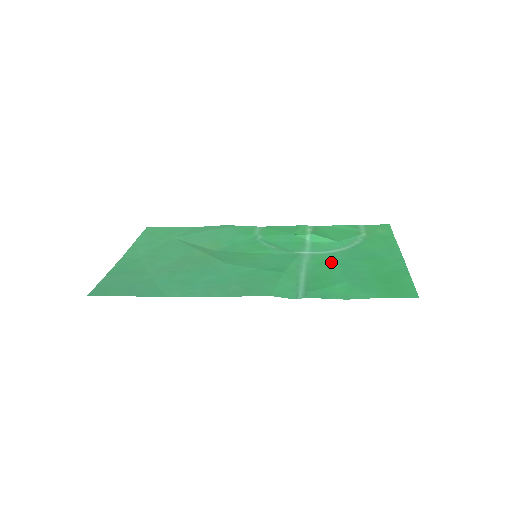
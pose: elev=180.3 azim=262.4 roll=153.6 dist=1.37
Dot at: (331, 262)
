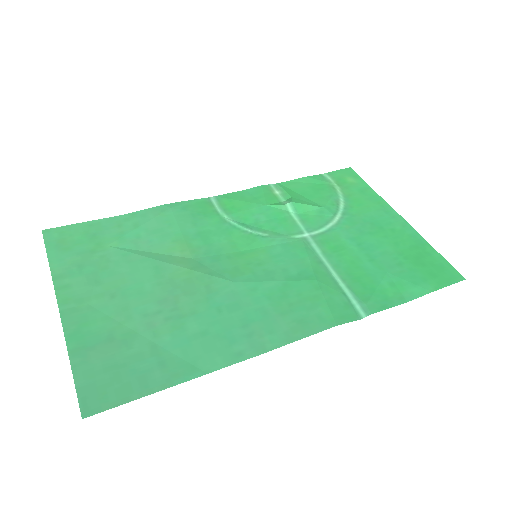
Dot at: (345, 245)
